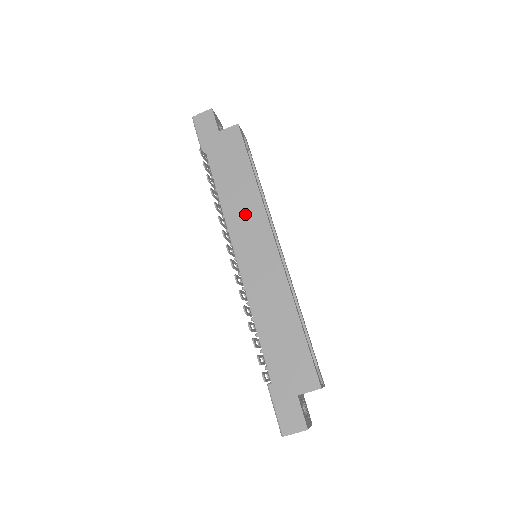
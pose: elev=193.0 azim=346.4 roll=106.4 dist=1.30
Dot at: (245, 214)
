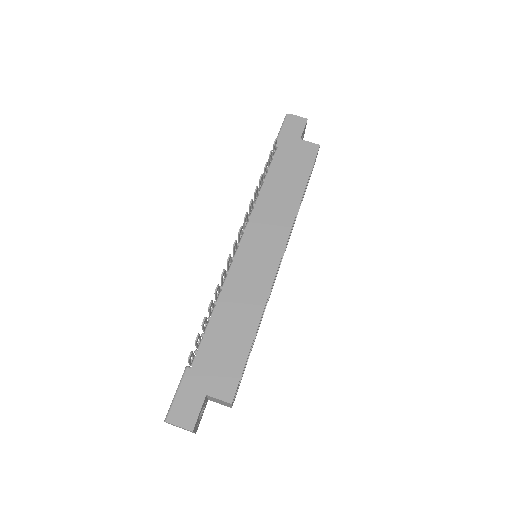
Dot at: (274, 215)
